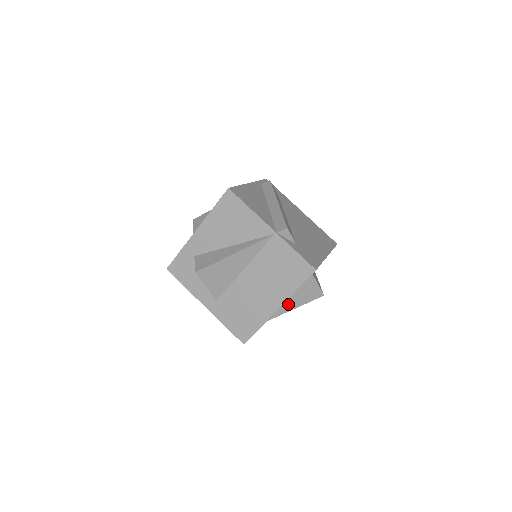
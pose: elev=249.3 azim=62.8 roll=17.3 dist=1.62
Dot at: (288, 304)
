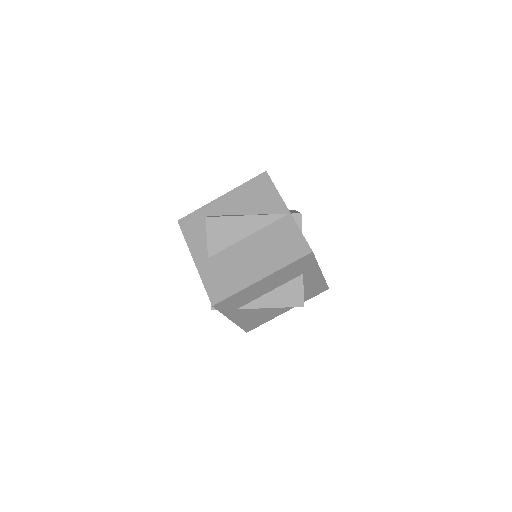
Dot at: (268, 299)
